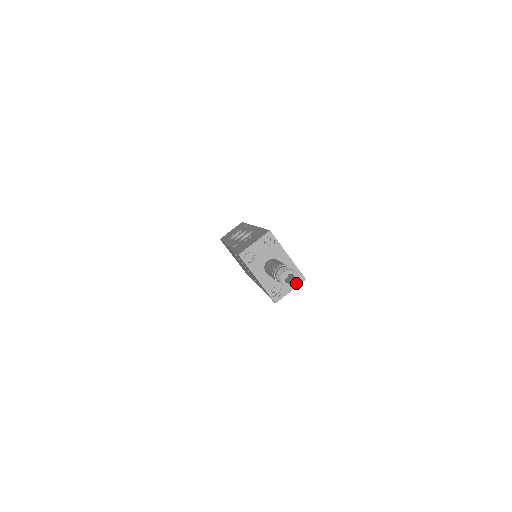
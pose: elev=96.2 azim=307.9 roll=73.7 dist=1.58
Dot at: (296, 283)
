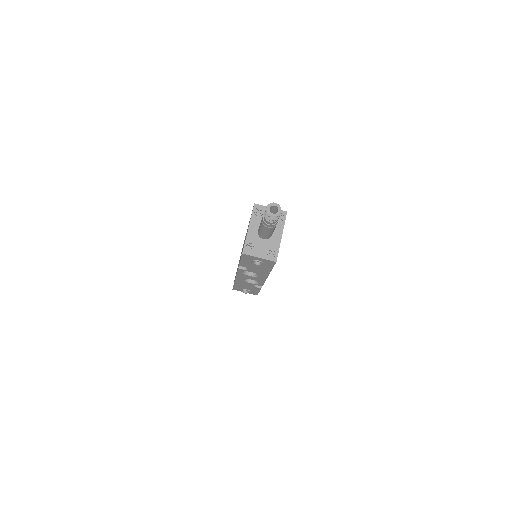
Dot at: (275, 217)
